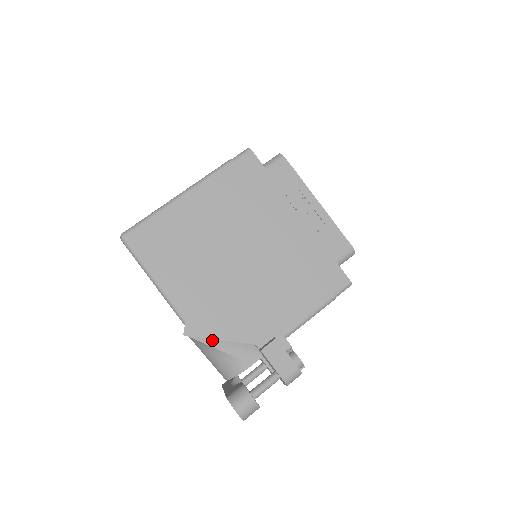
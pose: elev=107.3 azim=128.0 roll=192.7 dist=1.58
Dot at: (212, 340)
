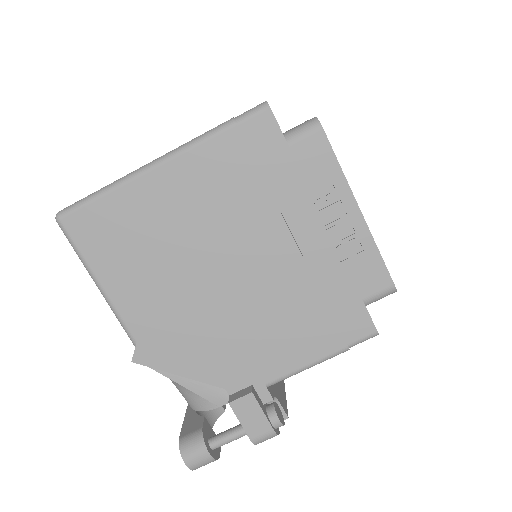
Dot at: occluded
